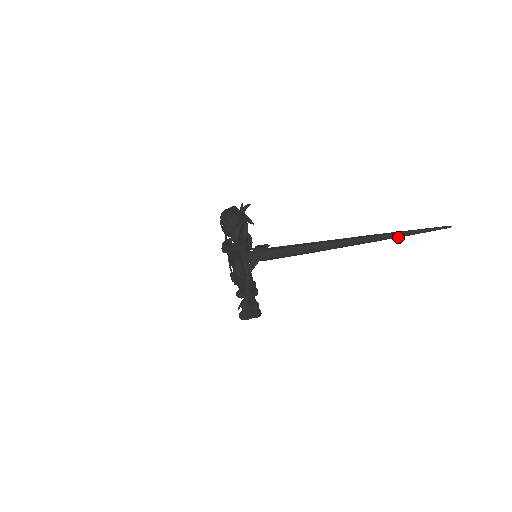
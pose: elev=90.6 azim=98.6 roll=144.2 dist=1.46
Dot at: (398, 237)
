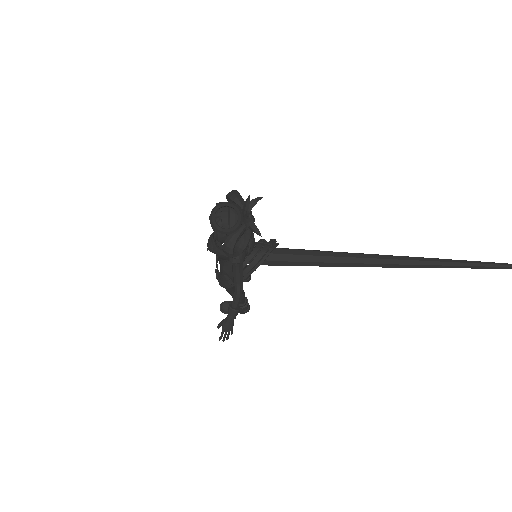
Dot at: (462, 267)
